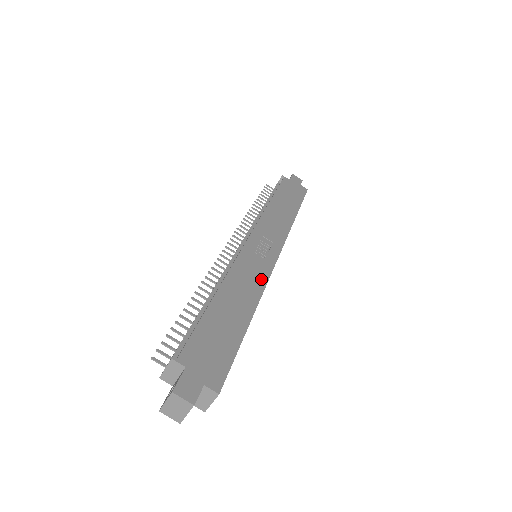
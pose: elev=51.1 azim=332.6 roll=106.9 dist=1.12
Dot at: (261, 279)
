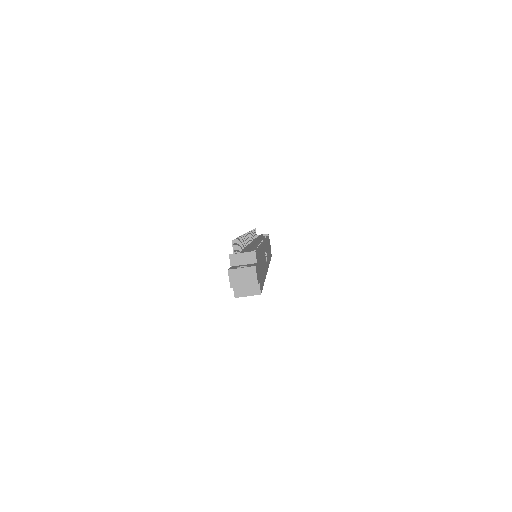
Dot at: occluded
